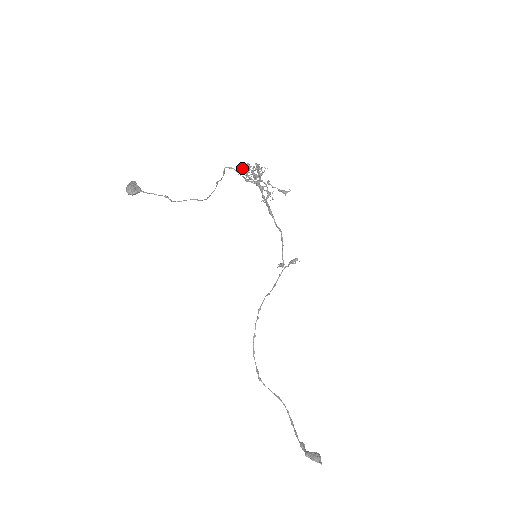
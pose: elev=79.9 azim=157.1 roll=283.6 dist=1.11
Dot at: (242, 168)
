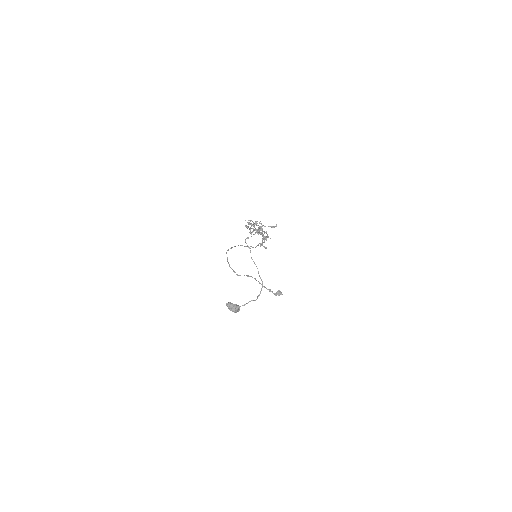
Dot at: occluded
